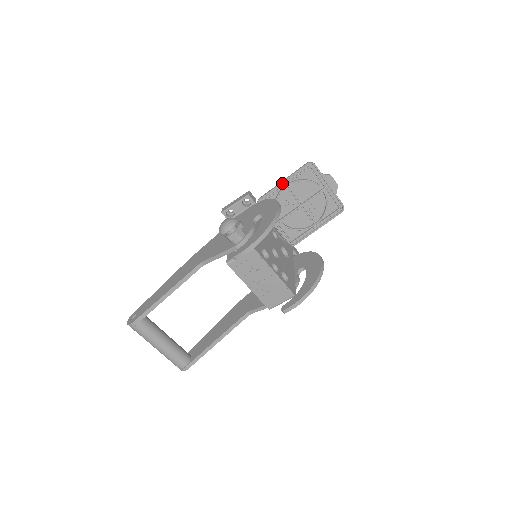
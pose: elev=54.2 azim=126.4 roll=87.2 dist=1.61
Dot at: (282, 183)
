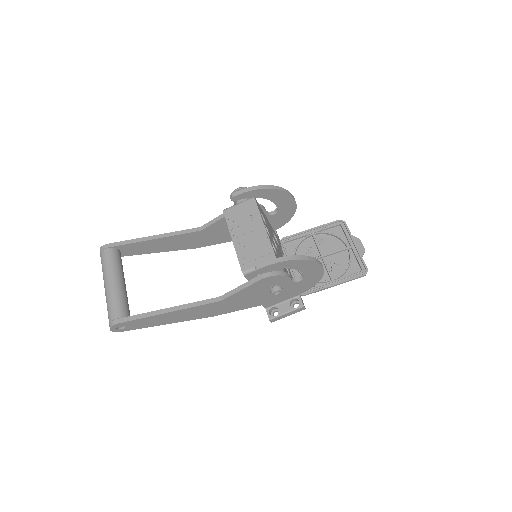
Dot at: (309, 230)
